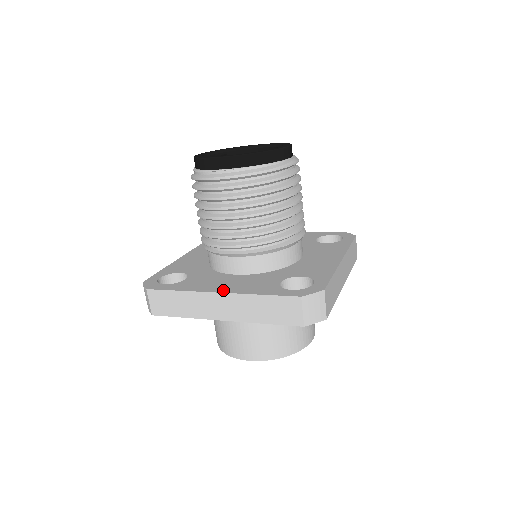
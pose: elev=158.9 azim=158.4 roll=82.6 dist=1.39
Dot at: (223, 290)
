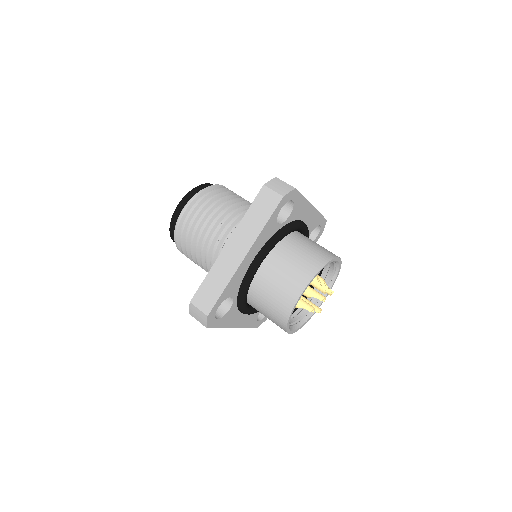
Dot at: (229, 243)
